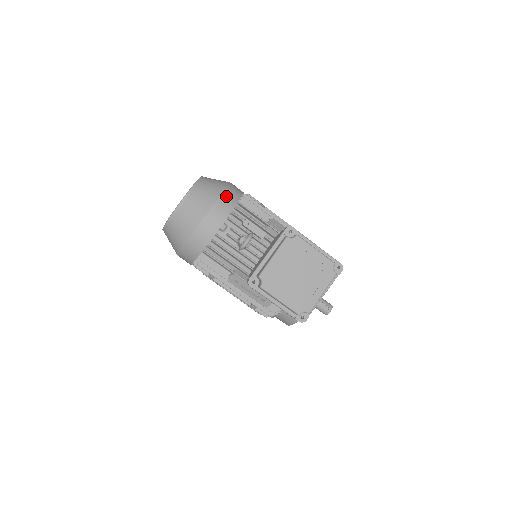
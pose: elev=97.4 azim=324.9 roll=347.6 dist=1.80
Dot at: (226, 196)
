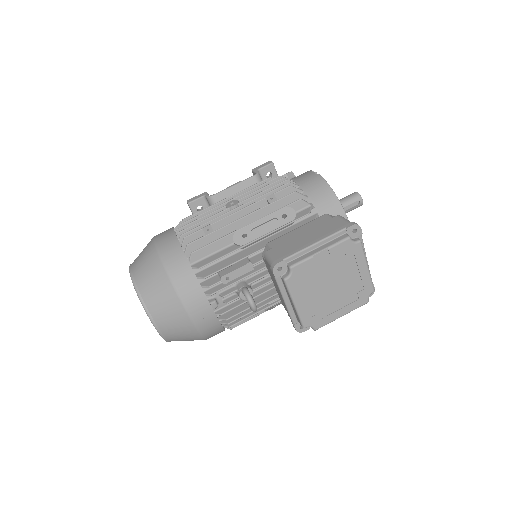
Dot at: (179, 283)
